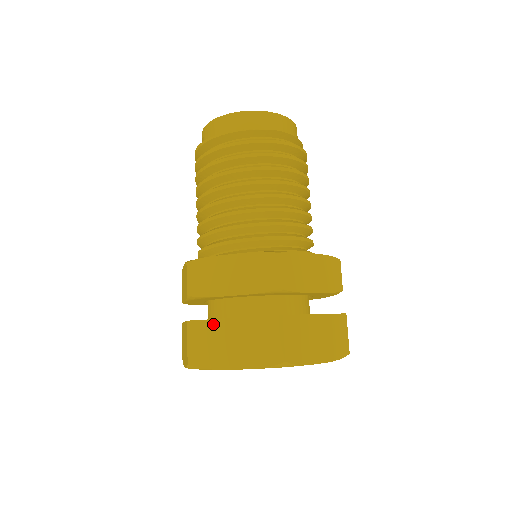
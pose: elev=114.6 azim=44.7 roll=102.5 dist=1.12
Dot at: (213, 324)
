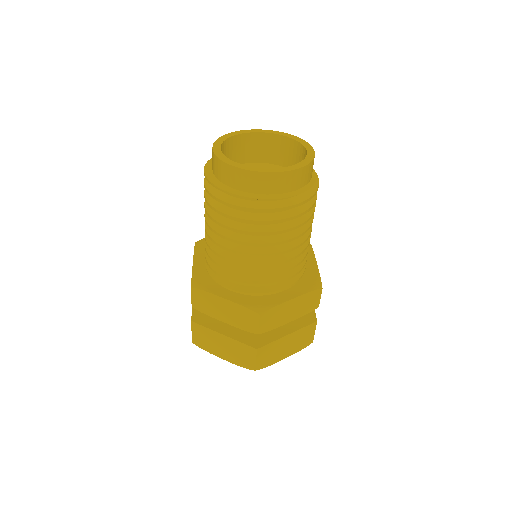
Dot at: (209, 331)
